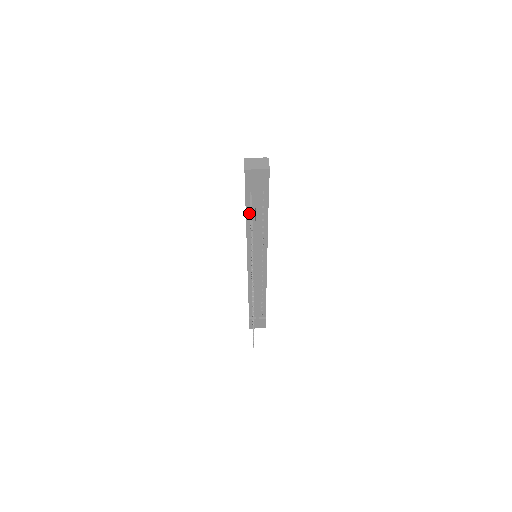
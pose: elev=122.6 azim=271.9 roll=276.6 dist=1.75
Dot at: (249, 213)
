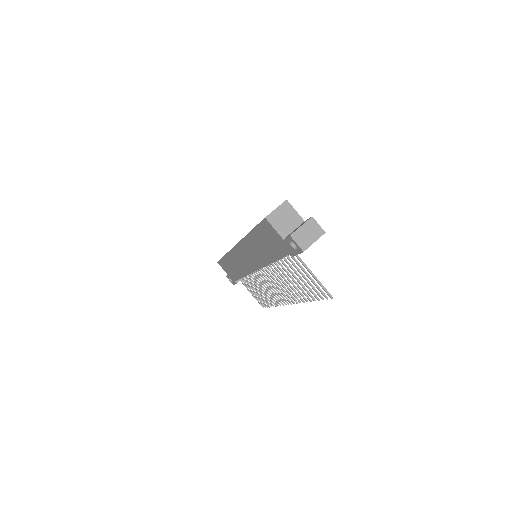
Dot at: occluded
